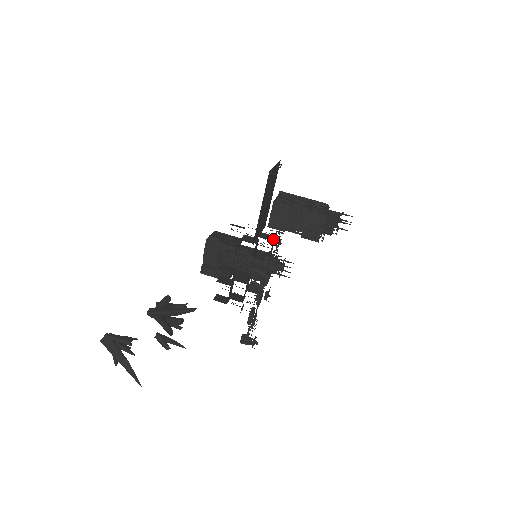
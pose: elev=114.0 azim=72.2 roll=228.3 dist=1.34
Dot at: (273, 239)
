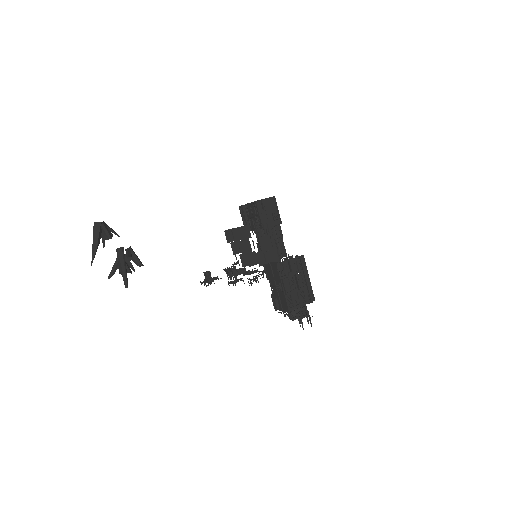
Dot at: occluded
